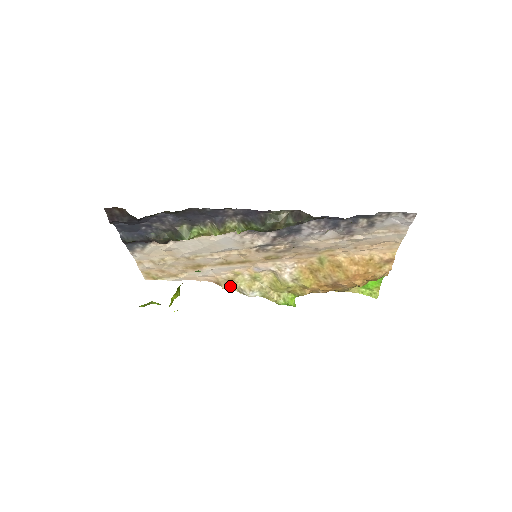
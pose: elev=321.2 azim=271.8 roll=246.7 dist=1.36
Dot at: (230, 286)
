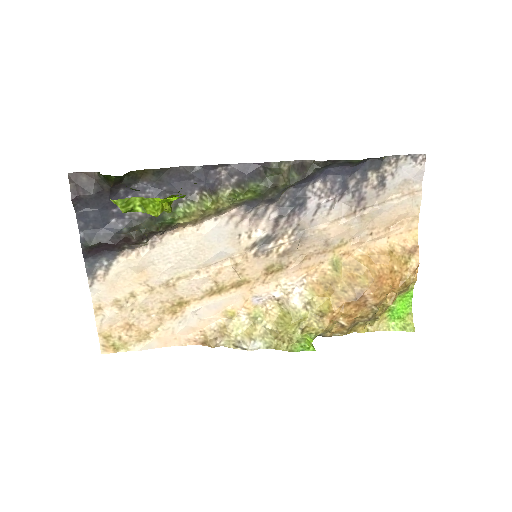
Dot at: (222, 342)
